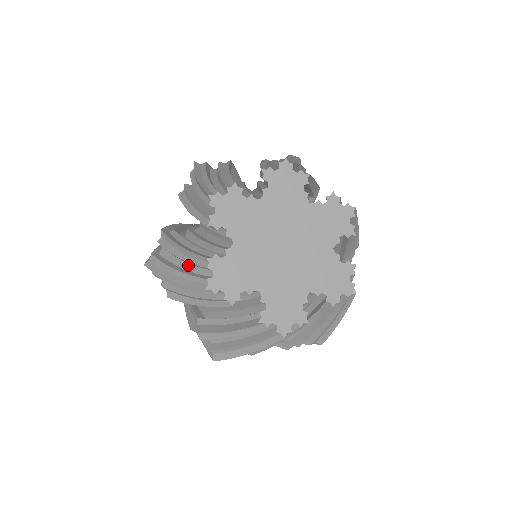
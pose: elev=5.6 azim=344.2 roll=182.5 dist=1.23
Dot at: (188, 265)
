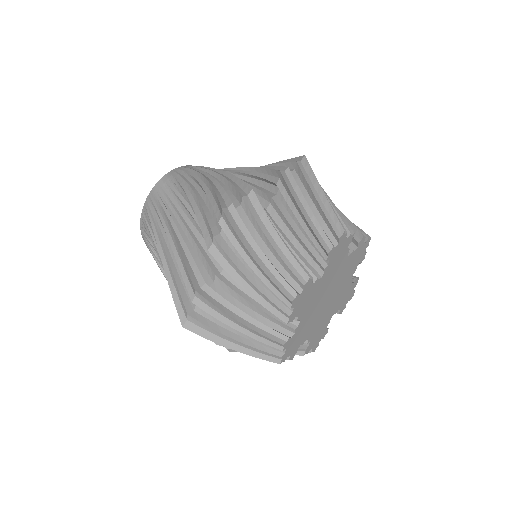
Dot at: occluded
